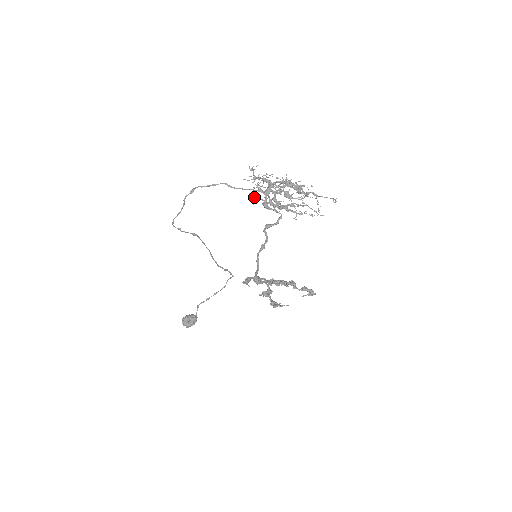
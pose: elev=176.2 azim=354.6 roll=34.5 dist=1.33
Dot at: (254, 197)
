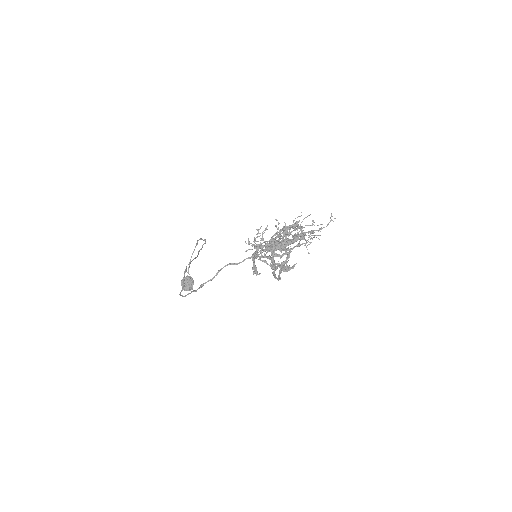
Dot at: (270, 265)
